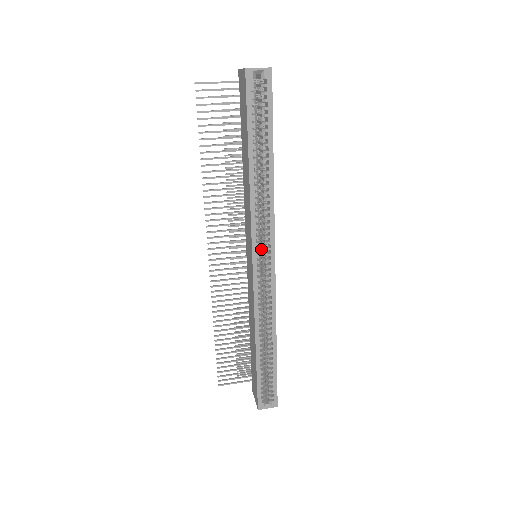
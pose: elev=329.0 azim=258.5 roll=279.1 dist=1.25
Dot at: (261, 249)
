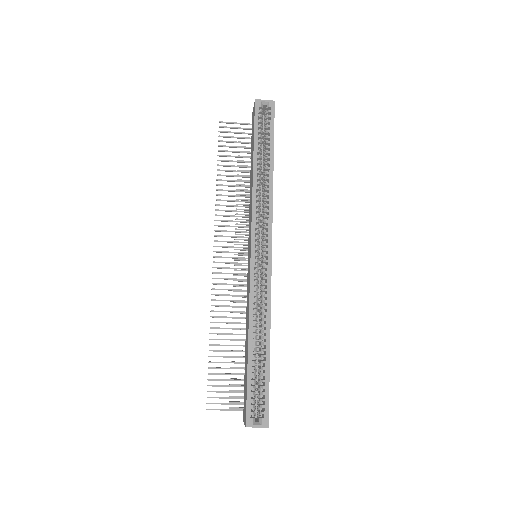
Dot at: (261, 251)
